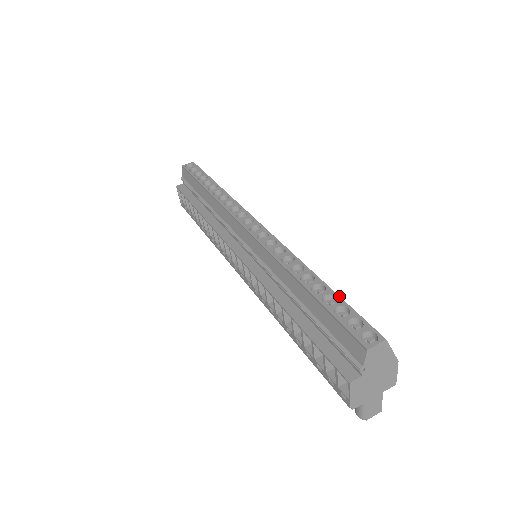
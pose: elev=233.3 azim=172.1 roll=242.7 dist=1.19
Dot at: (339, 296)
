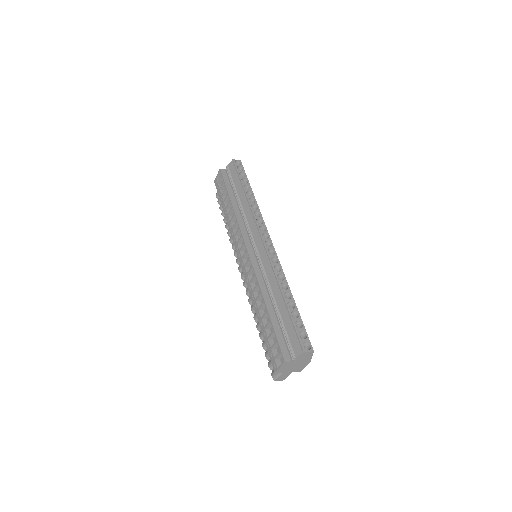
Dot at: occluded
